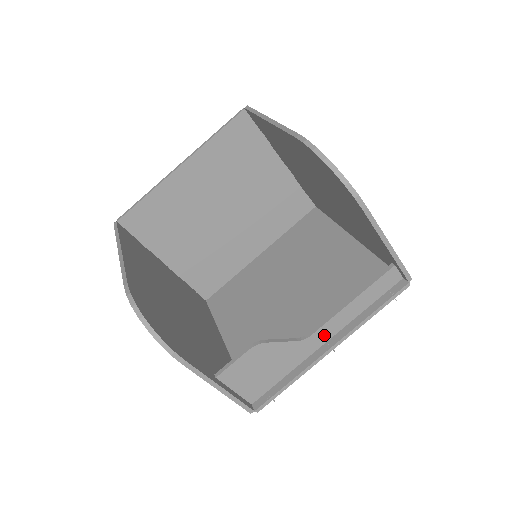
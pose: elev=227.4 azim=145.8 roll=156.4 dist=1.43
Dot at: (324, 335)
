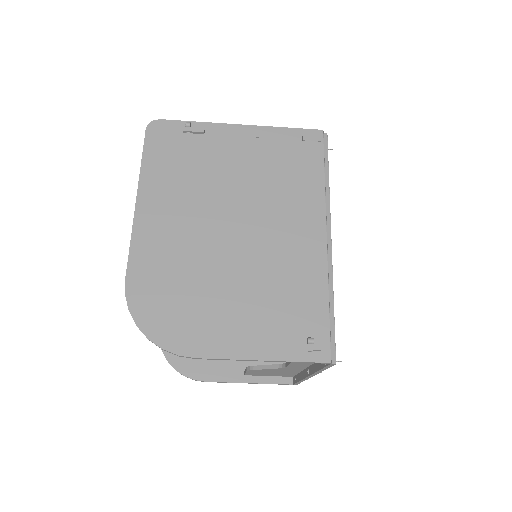
Dot at: (299, 366)
